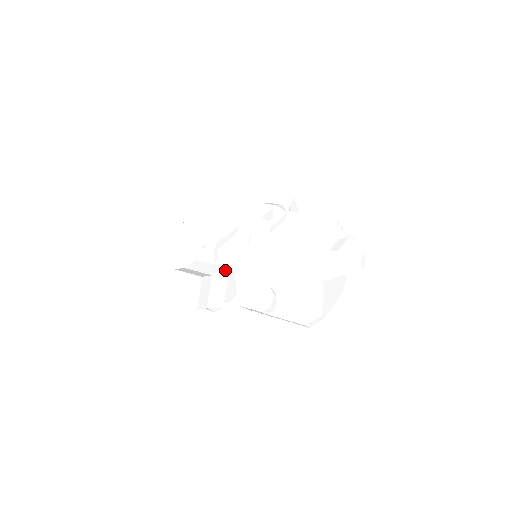
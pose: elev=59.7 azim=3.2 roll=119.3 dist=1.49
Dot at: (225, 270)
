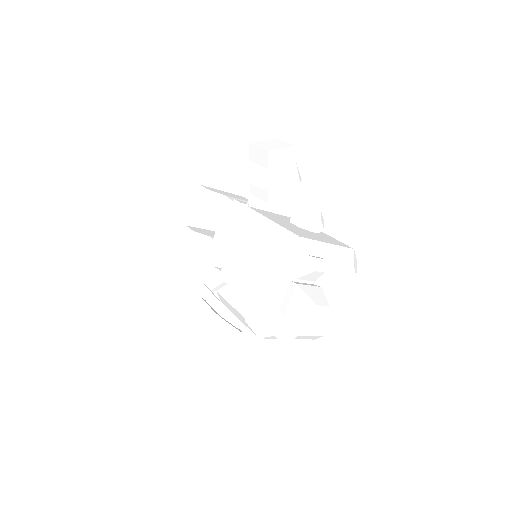
Dot at: occluded
